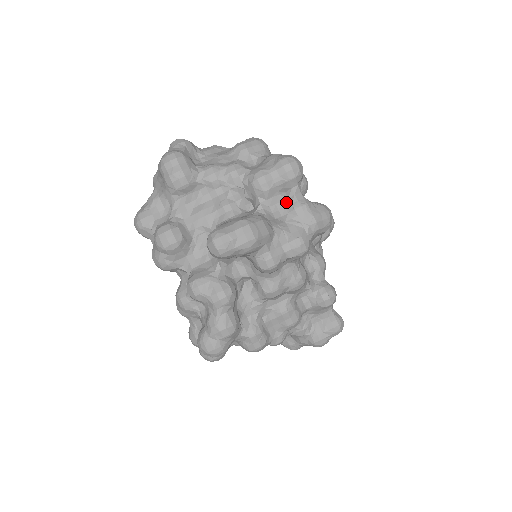
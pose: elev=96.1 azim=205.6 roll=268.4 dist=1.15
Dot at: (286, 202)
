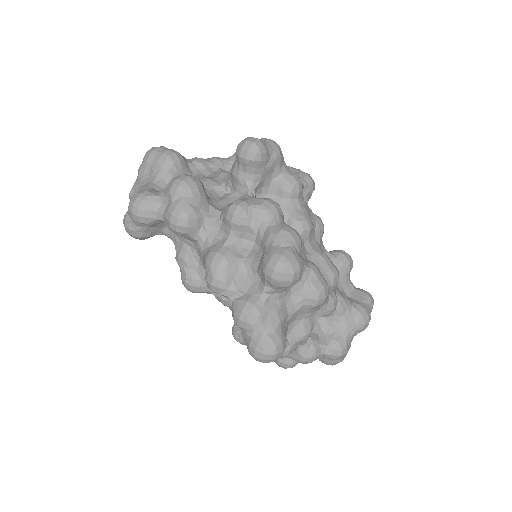
Dot at: occluded
